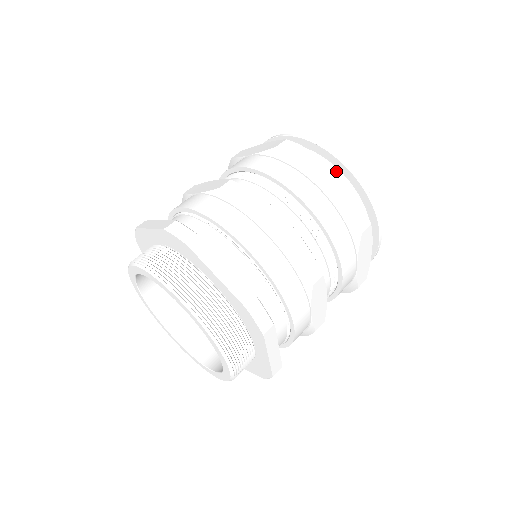
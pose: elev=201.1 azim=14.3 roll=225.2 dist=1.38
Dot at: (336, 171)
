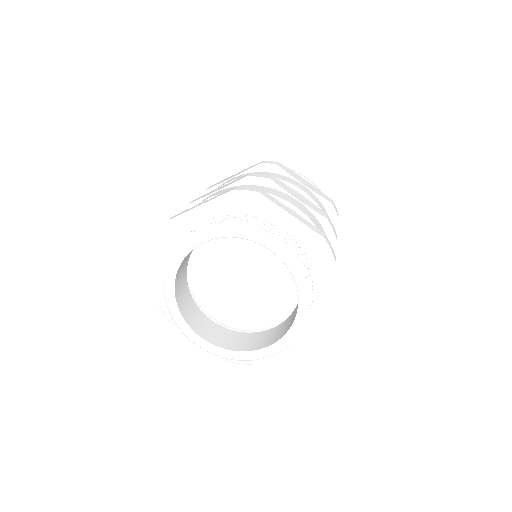
Dot at: occluded
